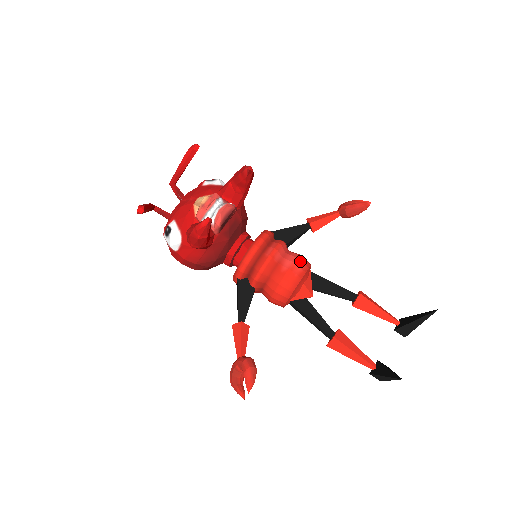
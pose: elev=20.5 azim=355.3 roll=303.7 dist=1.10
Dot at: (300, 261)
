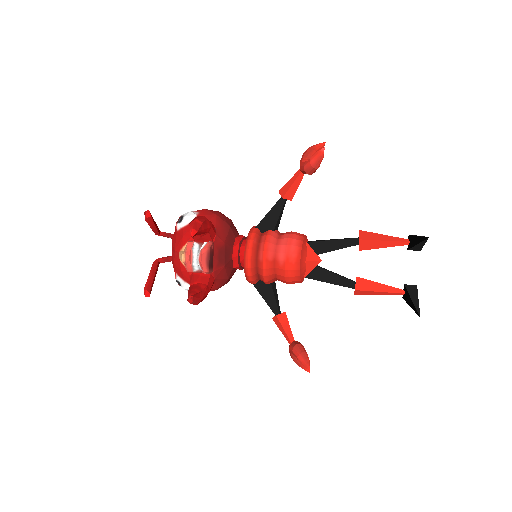
Dot at: (291, 247)
